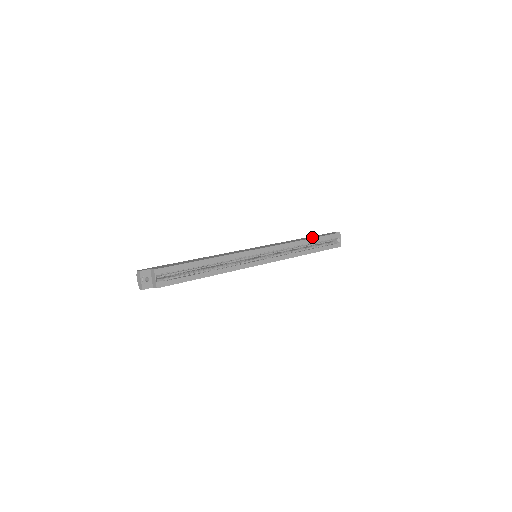
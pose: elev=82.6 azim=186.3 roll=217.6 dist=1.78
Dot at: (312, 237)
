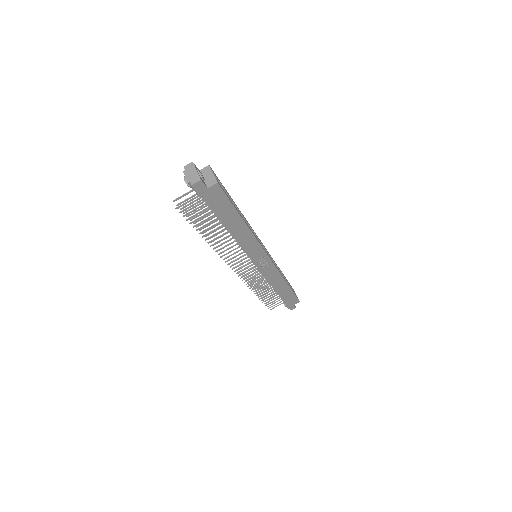
Dot at: occluded
